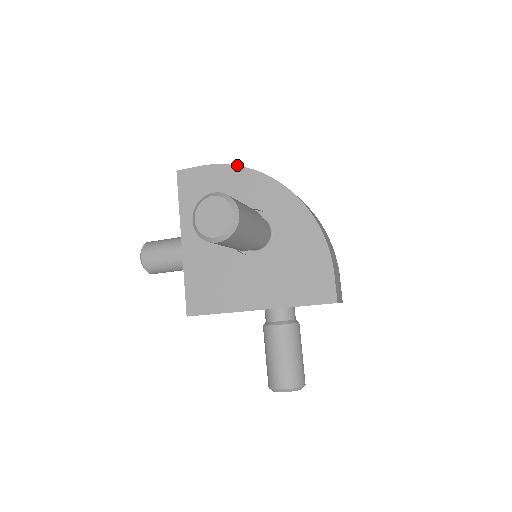
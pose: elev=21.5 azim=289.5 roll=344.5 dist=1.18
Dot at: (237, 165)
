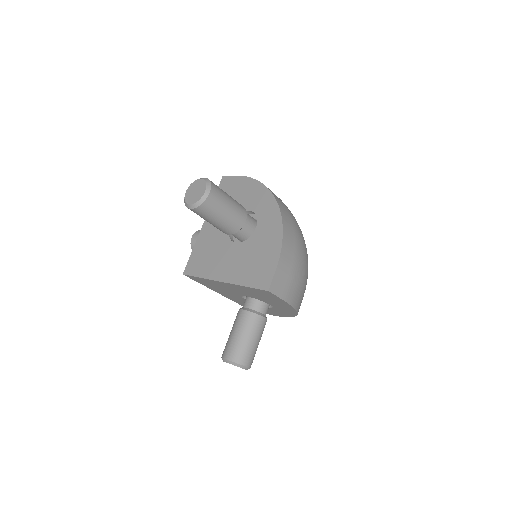
Dot at: occluded
